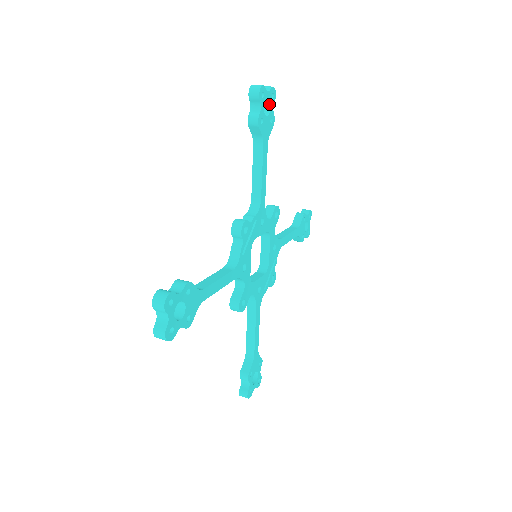
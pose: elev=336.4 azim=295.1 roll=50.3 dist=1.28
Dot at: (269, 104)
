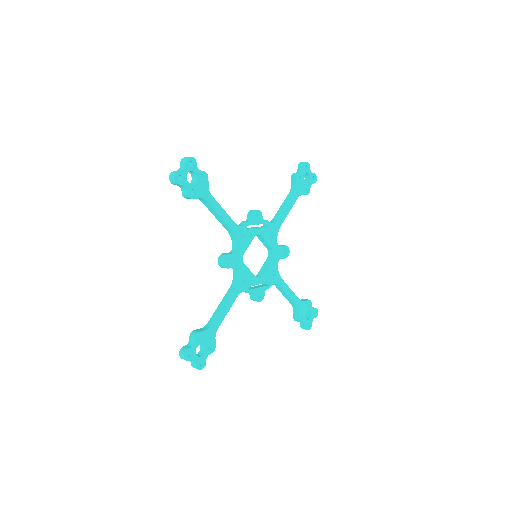
Dot at: (309, 180)
